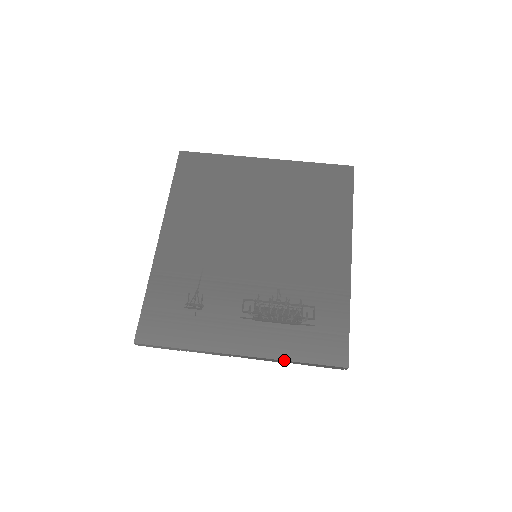
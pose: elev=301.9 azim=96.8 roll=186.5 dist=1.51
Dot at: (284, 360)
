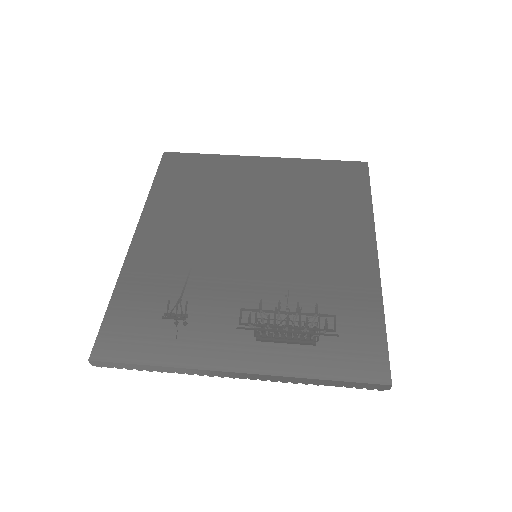
Dot at: (300, 377)
